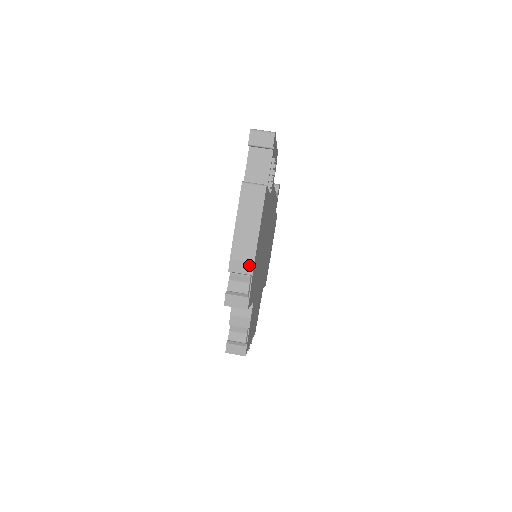
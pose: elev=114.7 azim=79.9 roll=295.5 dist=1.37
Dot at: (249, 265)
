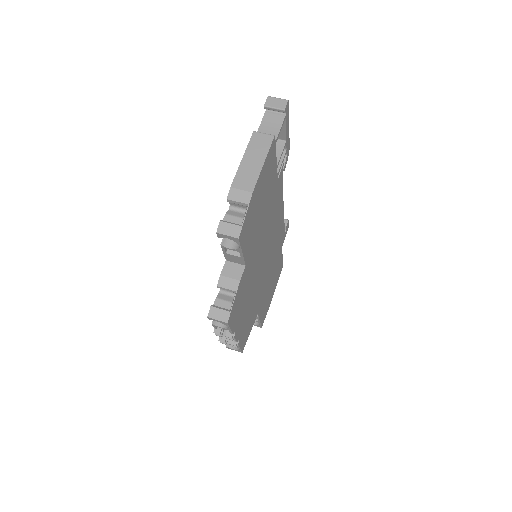
Dot at: (247, 194)
